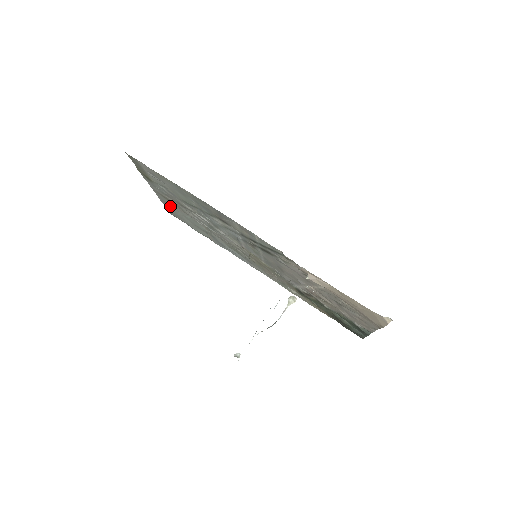
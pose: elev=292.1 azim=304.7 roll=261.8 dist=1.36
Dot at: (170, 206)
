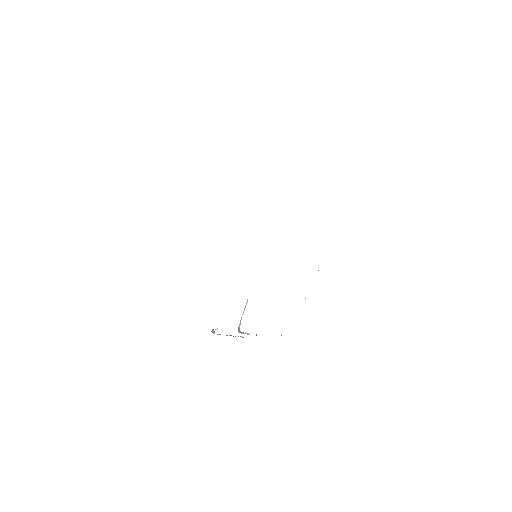
Dot at: occluded
